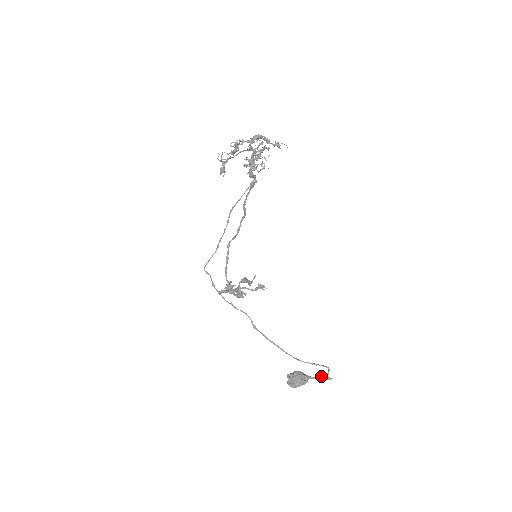
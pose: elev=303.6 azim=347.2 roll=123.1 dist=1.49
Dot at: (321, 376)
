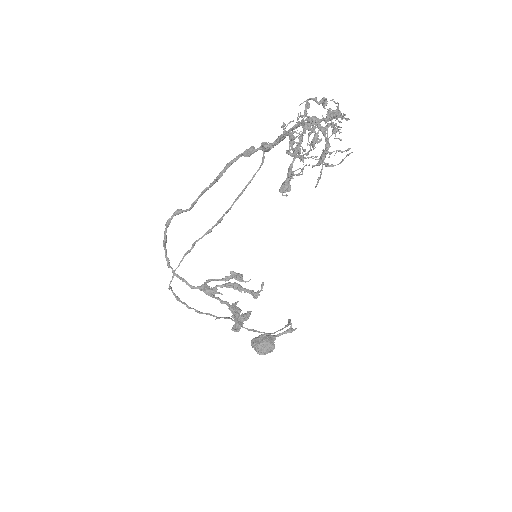
Dot at: (286, 331)
